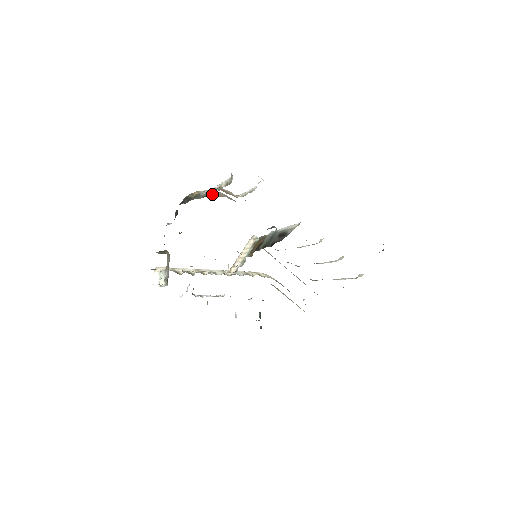
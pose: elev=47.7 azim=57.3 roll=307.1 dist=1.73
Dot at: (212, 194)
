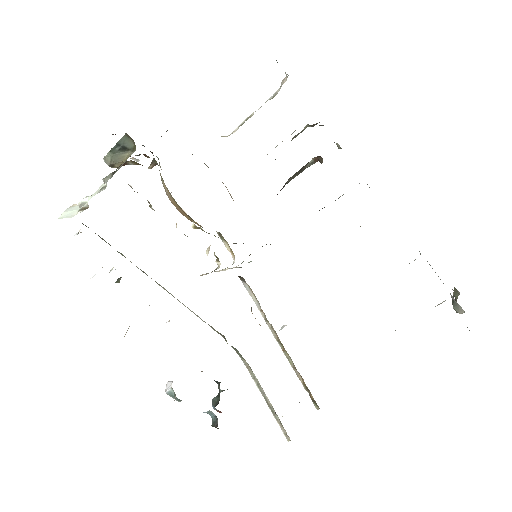
Dot at: occluded
